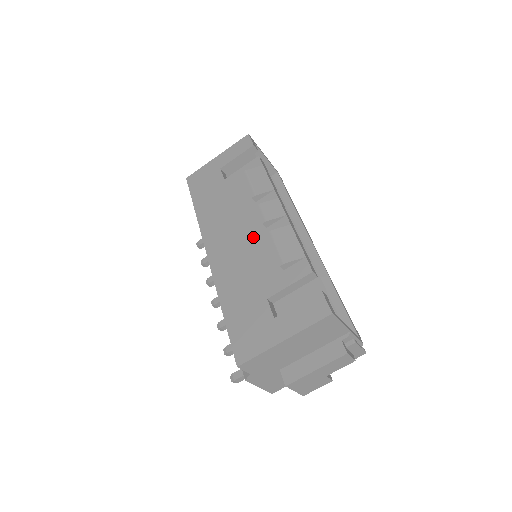
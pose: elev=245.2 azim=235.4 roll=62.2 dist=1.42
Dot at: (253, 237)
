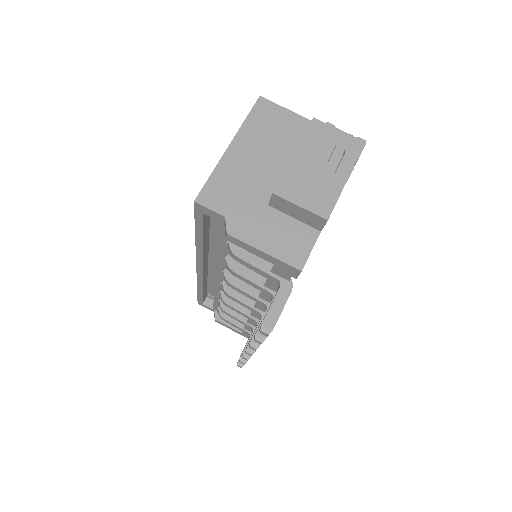
Dot at: occluded
